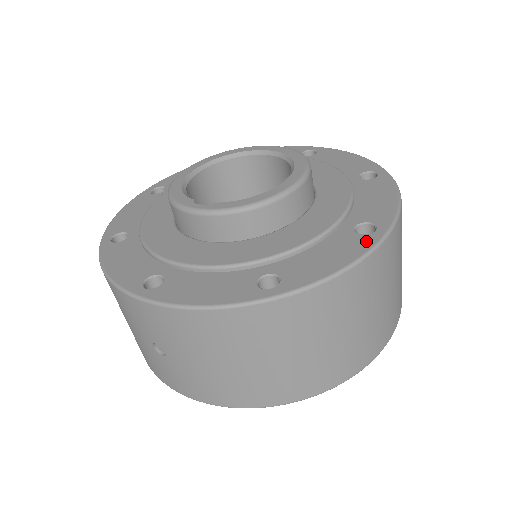
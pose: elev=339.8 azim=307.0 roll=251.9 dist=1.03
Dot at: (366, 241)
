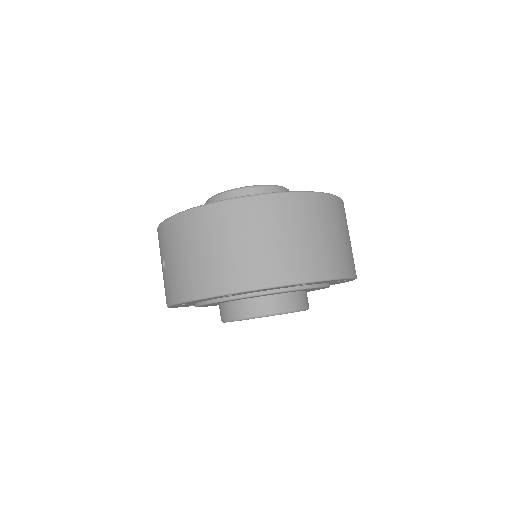
Dot at: occluded
